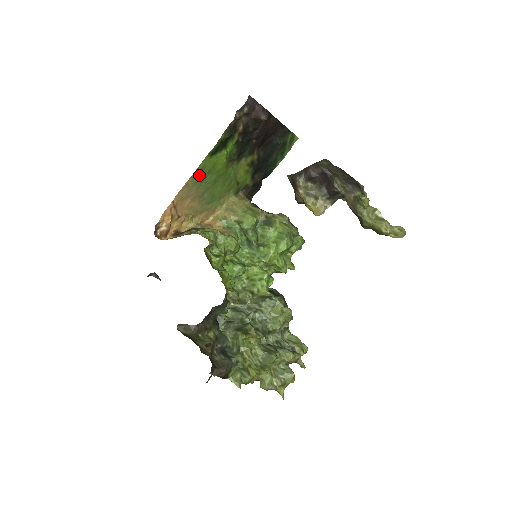
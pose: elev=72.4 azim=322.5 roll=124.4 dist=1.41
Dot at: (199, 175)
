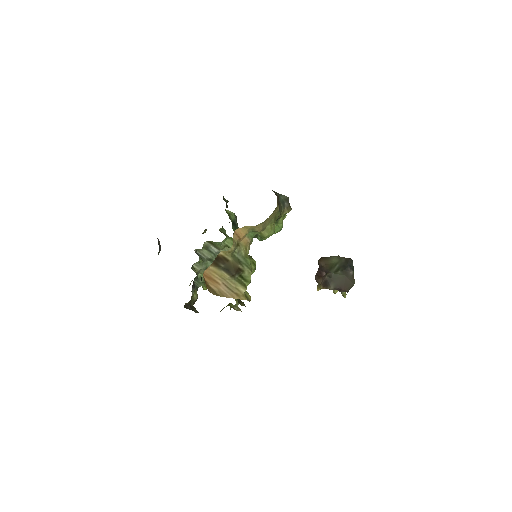
Dot at: occluded
